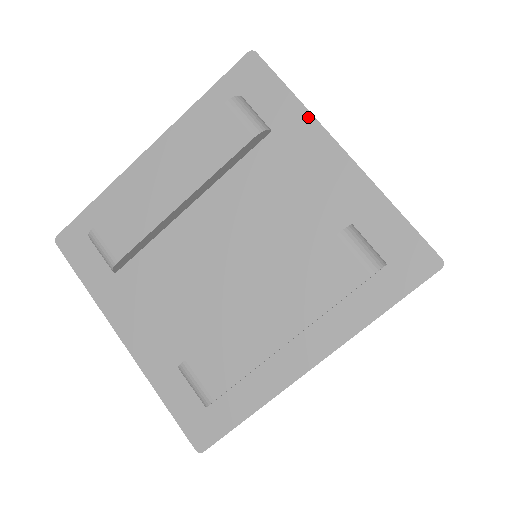
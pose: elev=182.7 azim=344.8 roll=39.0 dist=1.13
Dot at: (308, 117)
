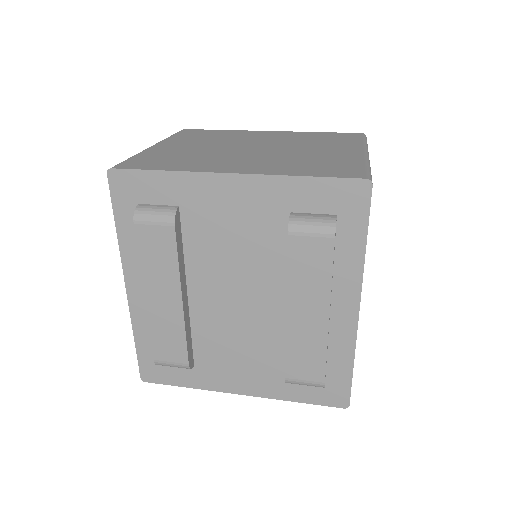
Dot at: (189, 176)
